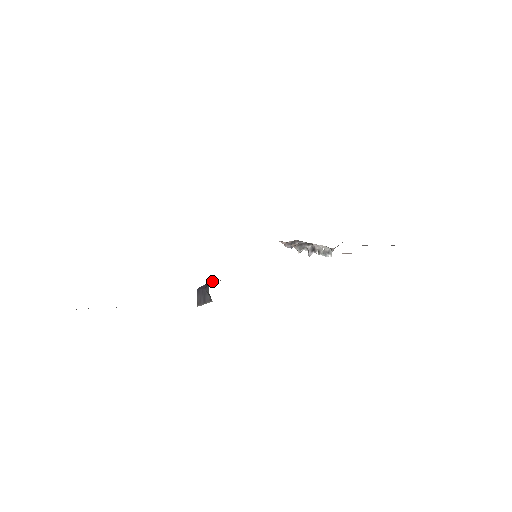
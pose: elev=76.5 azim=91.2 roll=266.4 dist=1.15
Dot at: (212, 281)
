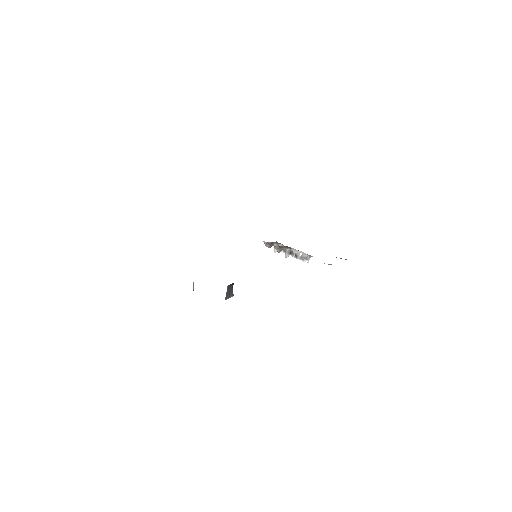
Dot at: occluded
